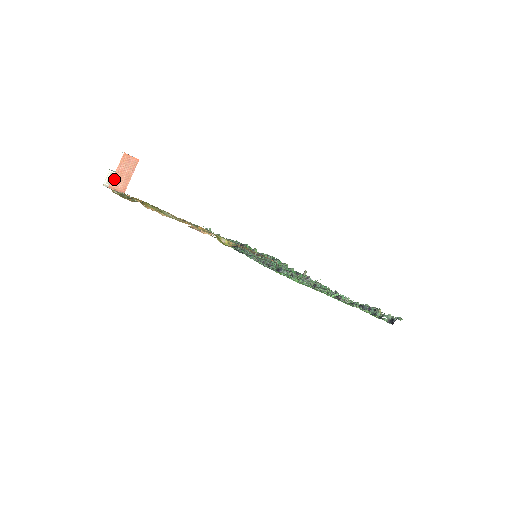
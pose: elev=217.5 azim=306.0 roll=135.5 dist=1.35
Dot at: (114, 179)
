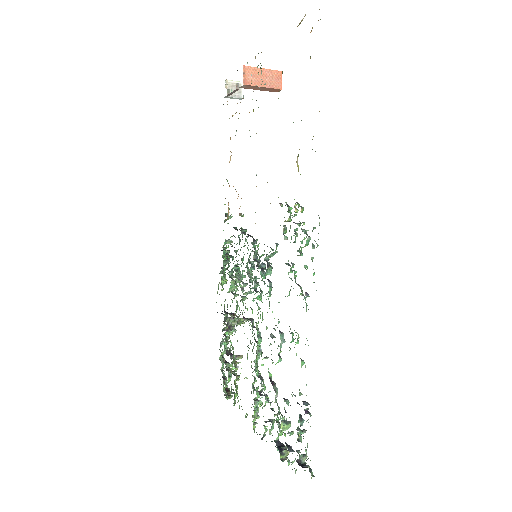
Dot at: (254, 69)
